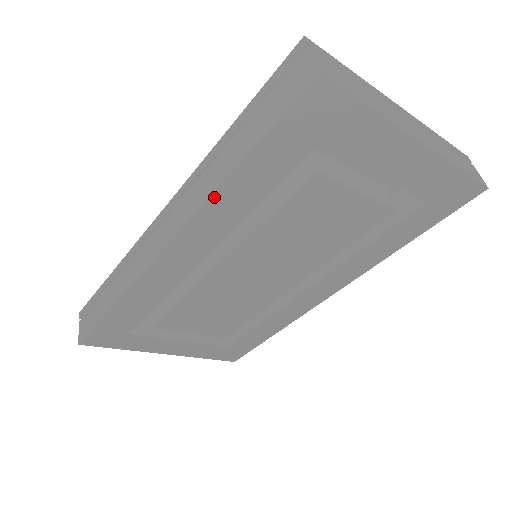
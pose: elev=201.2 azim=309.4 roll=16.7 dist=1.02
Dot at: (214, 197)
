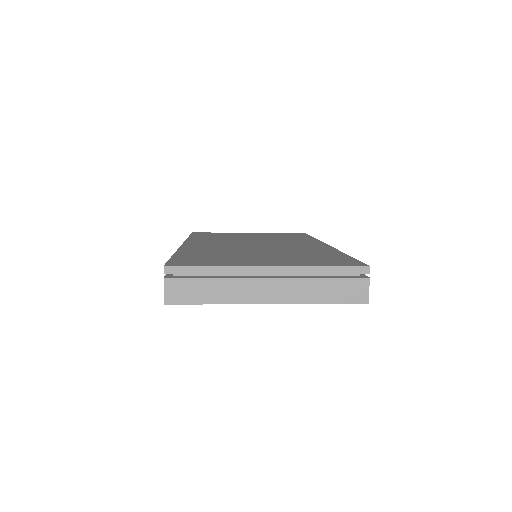
Dot at: occluded
